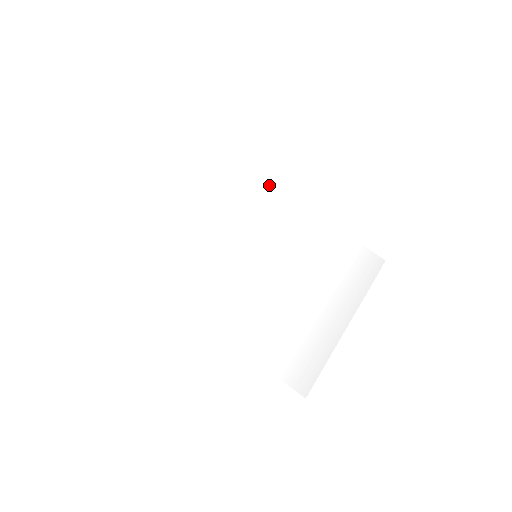
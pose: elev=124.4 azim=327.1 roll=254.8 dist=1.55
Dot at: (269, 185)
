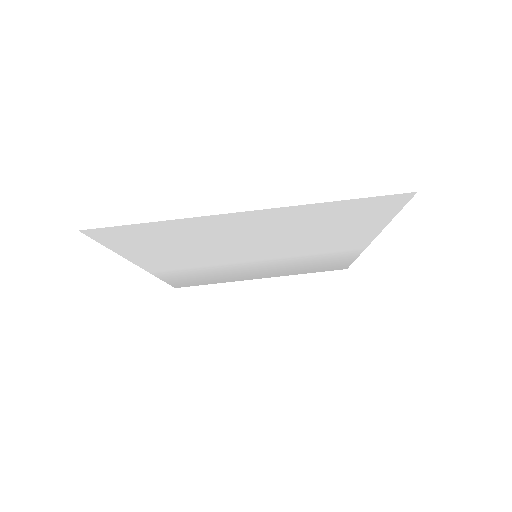
Dot at: (373, 232)
